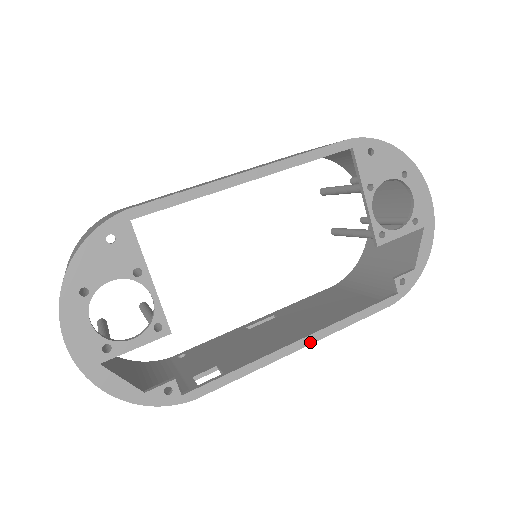
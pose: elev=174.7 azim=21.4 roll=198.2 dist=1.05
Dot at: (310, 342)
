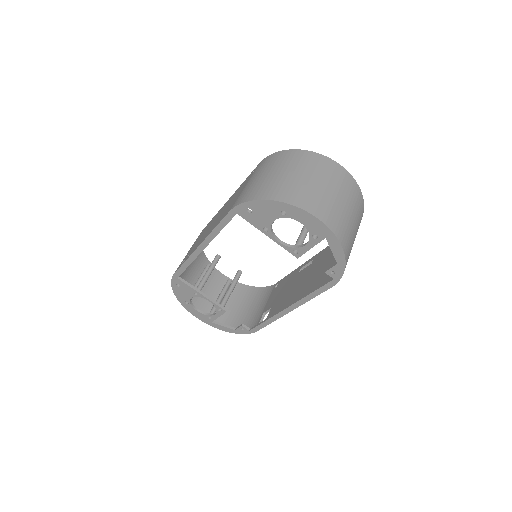
Dot at: (293, 309)
